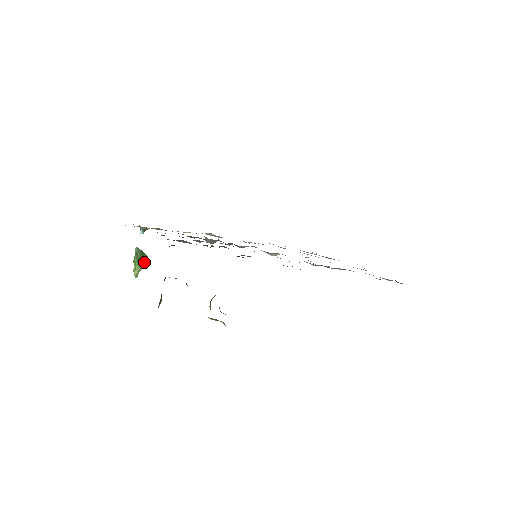
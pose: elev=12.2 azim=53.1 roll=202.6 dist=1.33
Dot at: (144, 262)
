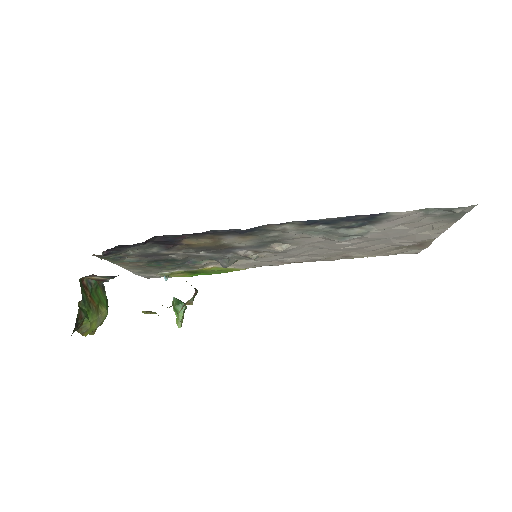
Dot at: occluded
